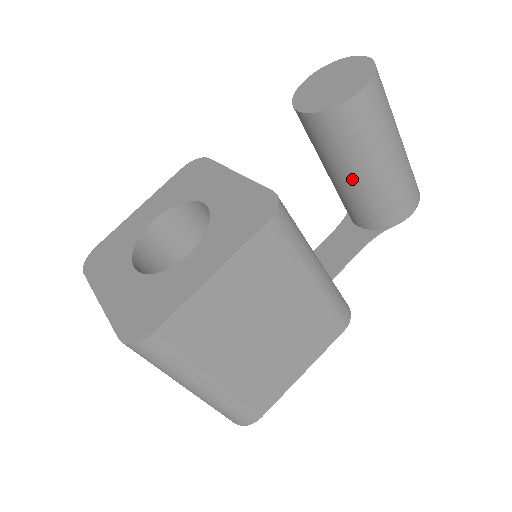
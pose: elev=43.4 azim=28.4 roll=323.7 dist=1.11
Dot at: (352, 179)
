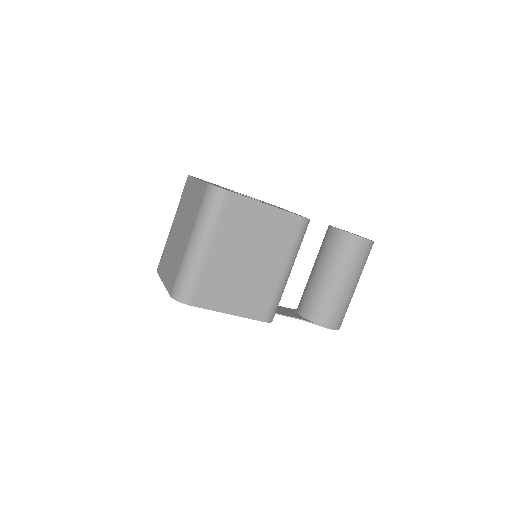
Dot at: (324, 277)
